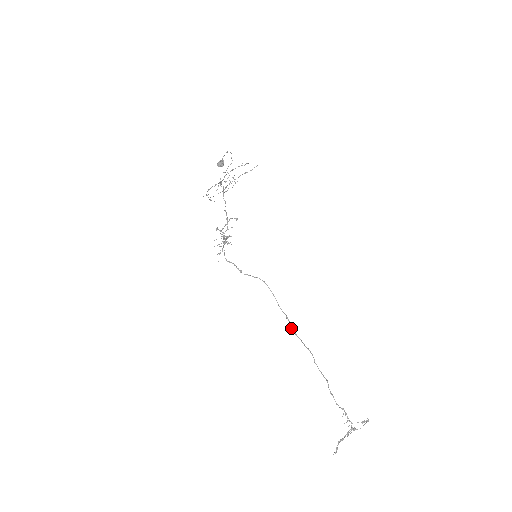
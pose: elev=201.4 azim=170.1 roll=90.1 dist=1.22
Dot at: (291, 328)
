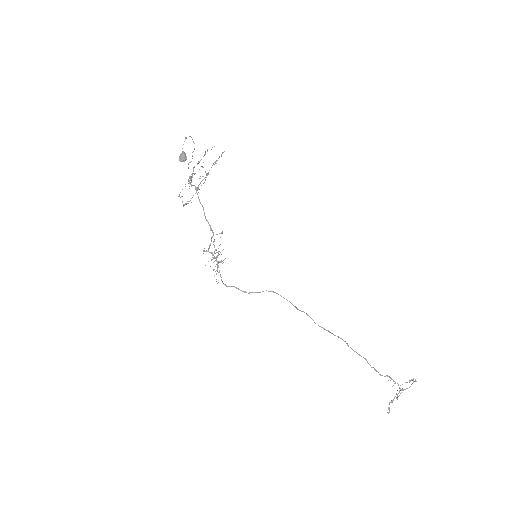
Dot at: (315, 323)
